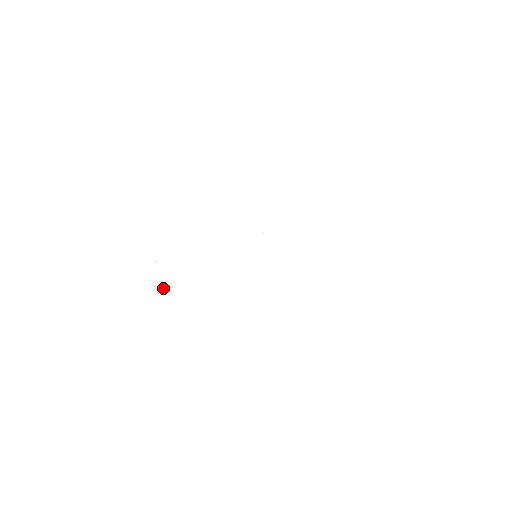
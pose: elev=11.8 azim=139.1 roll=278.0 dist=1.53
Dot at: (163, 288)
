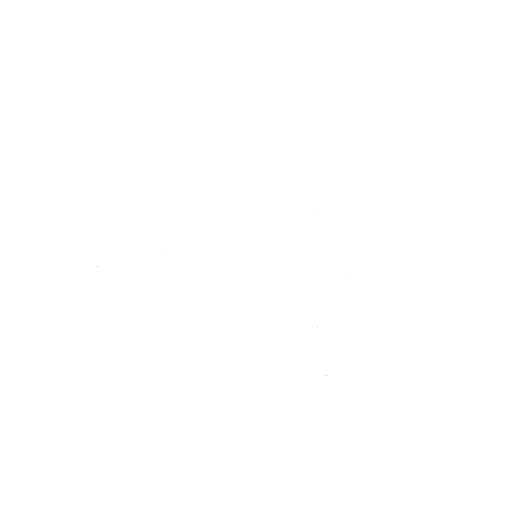
Dot at: occluded
